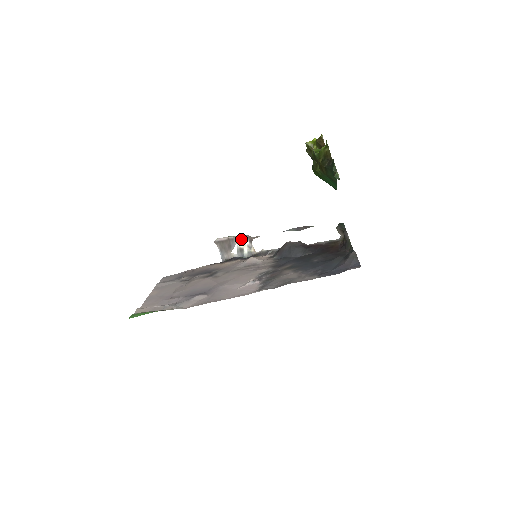
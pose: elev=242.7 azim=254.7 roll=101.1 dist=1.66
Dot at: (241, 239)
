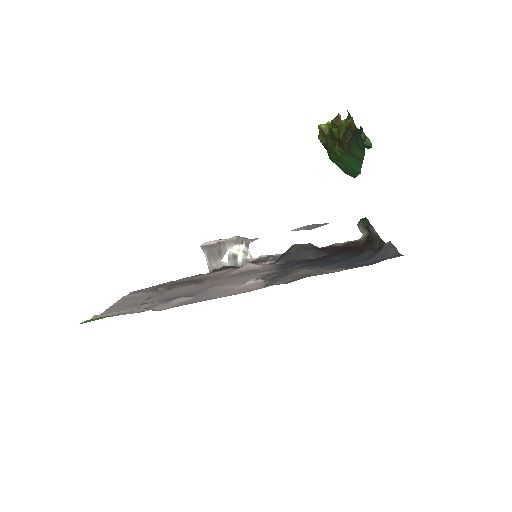
Dot at: (235, 242)
